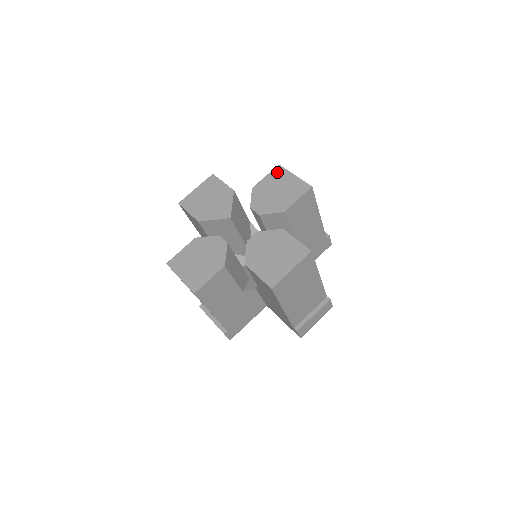
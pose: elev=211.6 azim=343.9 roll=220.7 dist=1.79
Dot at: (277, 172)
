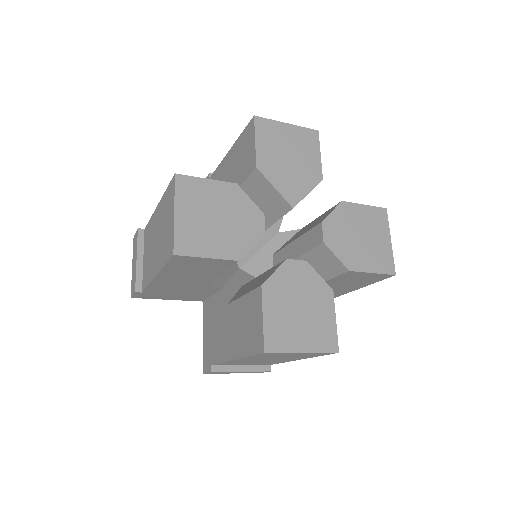
Dot at: (379, 215)
